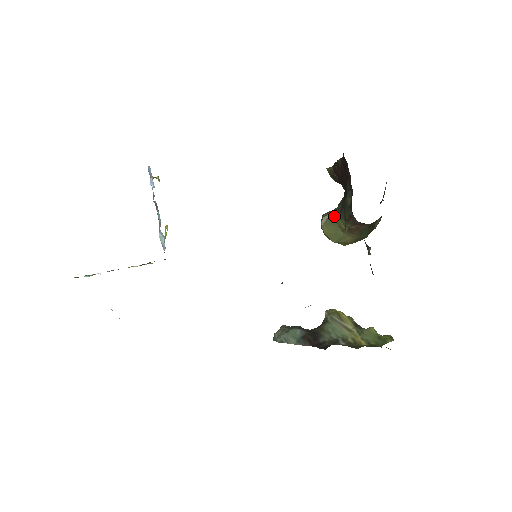
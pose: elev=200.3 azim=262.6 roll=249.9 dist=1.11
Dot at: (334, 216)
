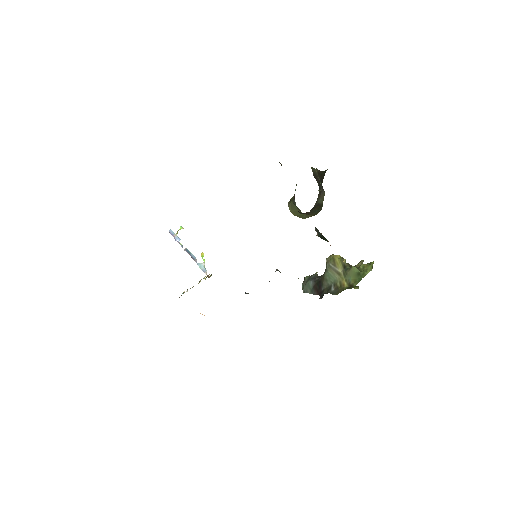
Dot at: (294, 204)
